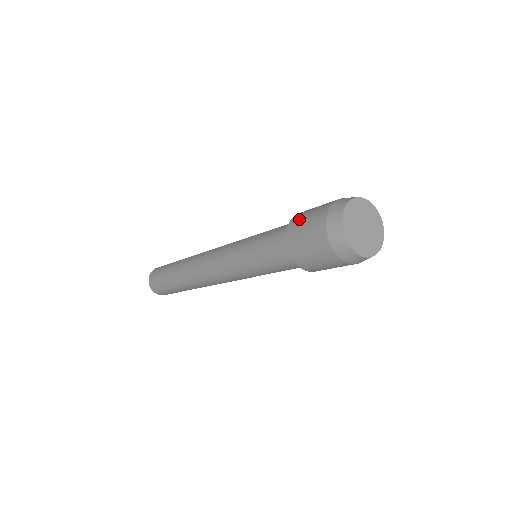
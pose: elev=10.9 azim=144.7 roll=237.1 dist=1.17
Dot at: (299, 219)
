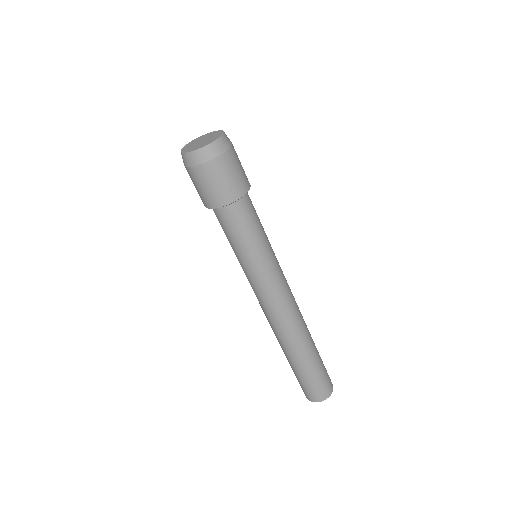
Dot at: occluded
